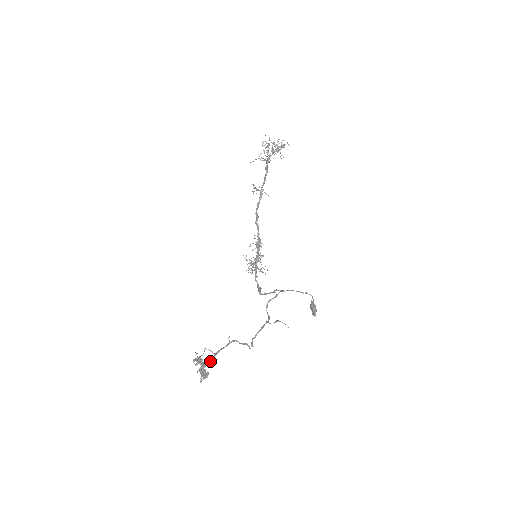
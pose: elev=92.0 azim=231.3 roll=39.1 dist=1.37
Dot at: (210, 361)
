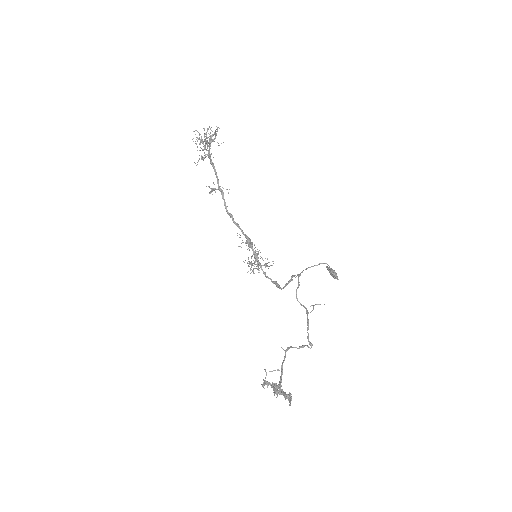
Dot at: (281, 380)
